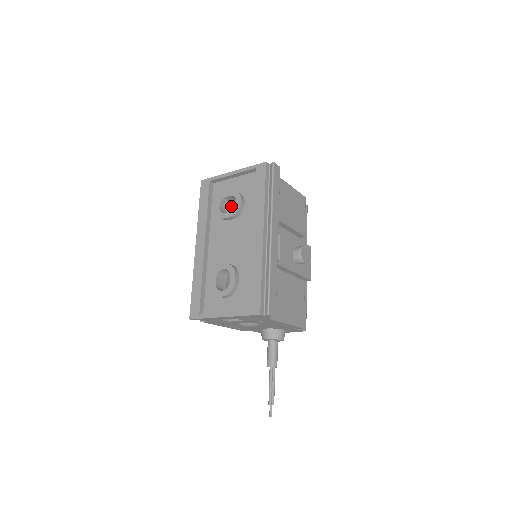
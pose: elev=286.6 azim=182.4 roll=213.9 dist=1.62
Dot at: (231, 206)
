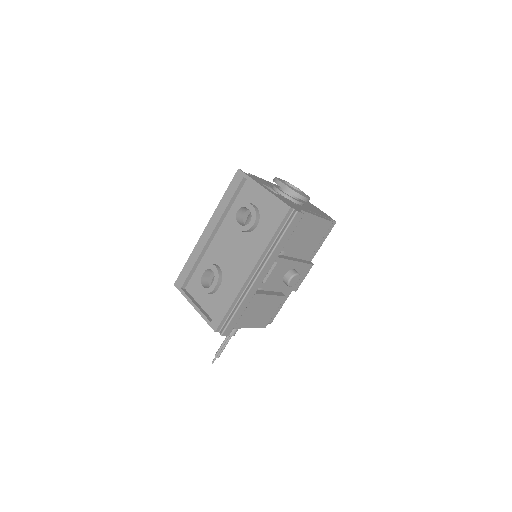
Dot at: occluded
